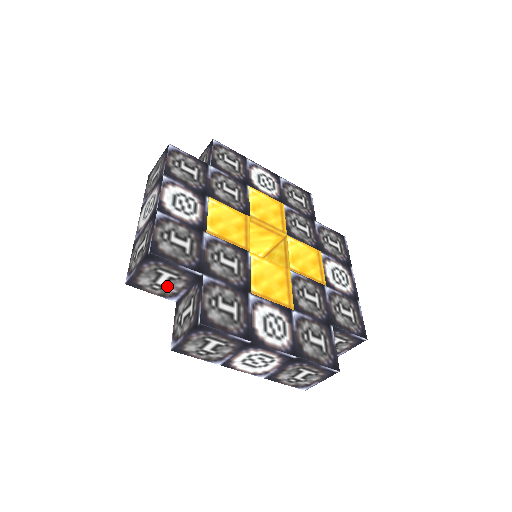
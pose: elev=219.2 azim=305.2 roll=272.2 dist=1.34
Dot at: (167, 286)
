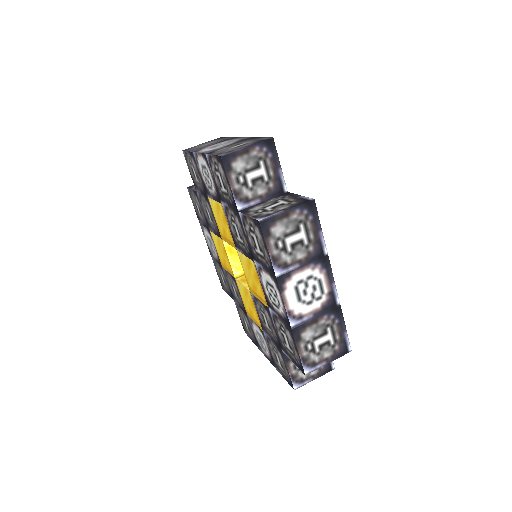
Dot at: (250, 185)
